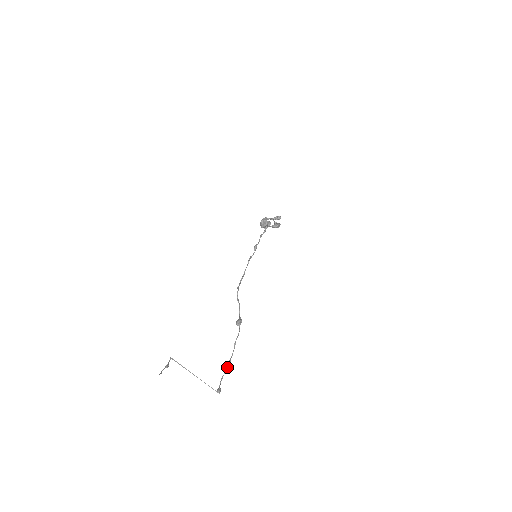
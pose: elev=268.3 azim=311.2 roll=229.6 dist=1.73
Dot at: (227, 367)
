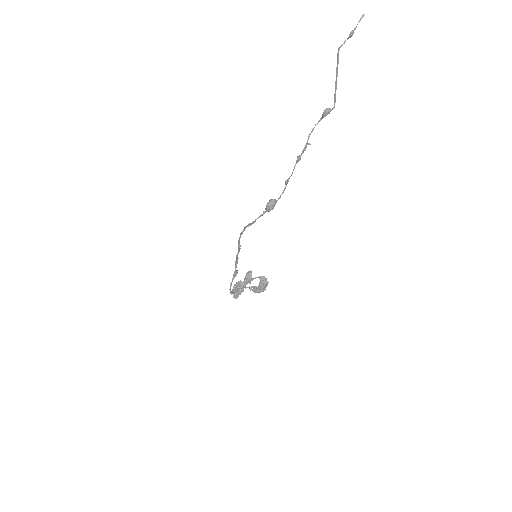
Dot at: (305, 149)
